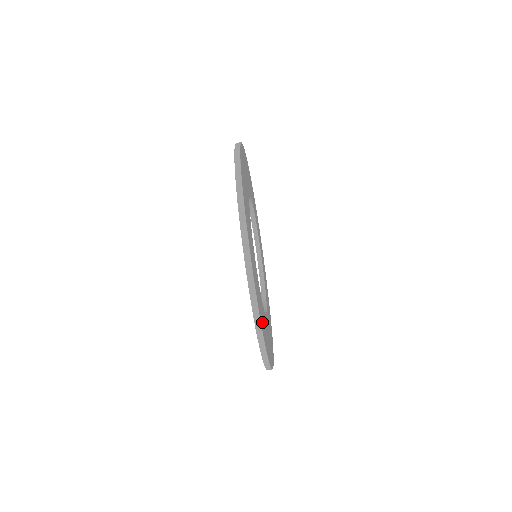
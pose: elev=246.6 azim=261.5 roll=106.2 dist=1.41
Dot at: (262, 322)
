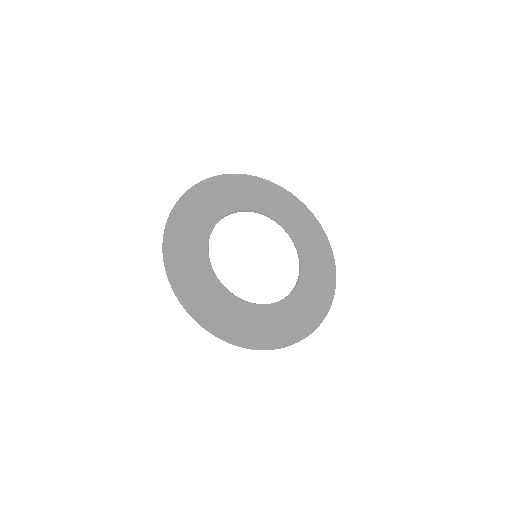
Dot at: (232, 329)
